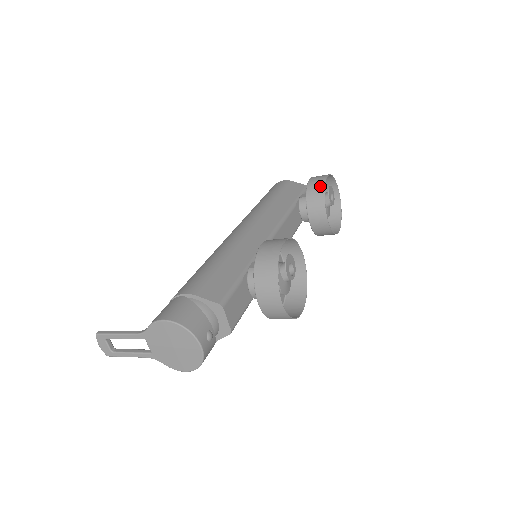
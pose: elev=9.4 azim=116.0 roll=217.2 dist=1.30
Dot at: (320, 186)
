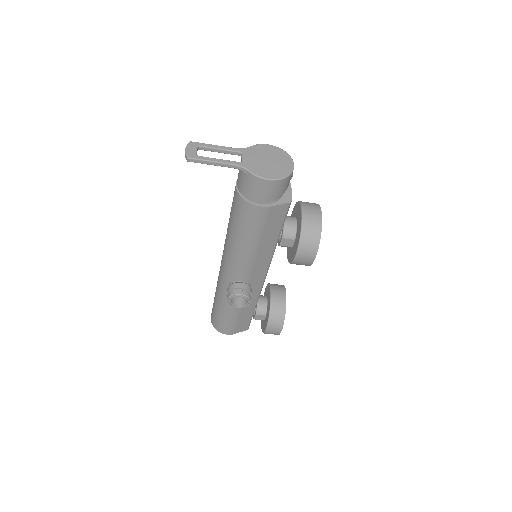
Dot at: occluded
